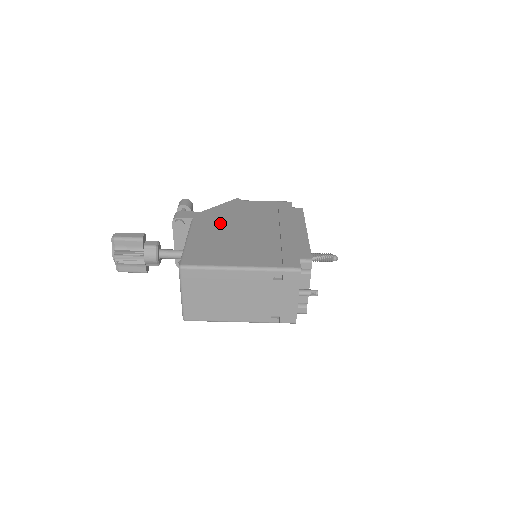
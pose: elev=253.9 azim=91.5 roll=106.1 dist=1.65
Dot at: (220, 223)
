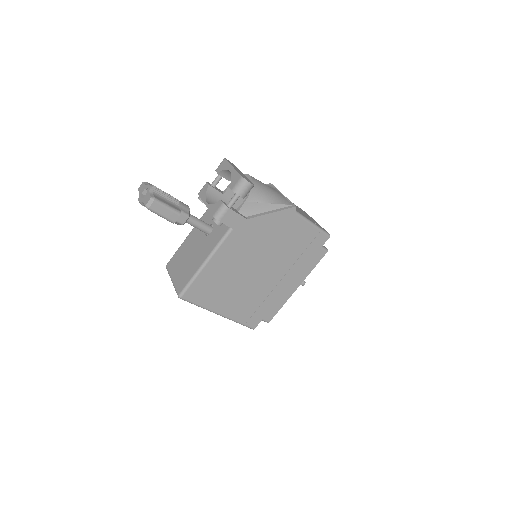
Dot at: (248, 249)
